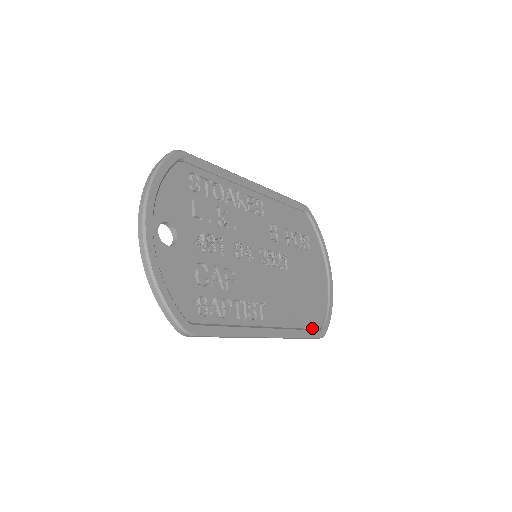
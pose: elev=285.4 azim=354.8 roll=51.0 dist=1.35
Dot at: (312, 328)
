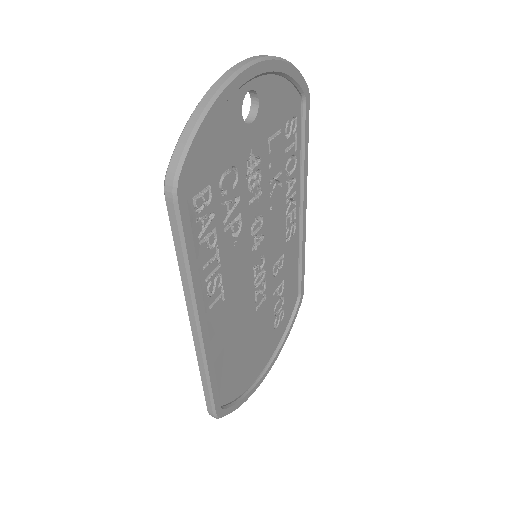
Dot at: occluded
